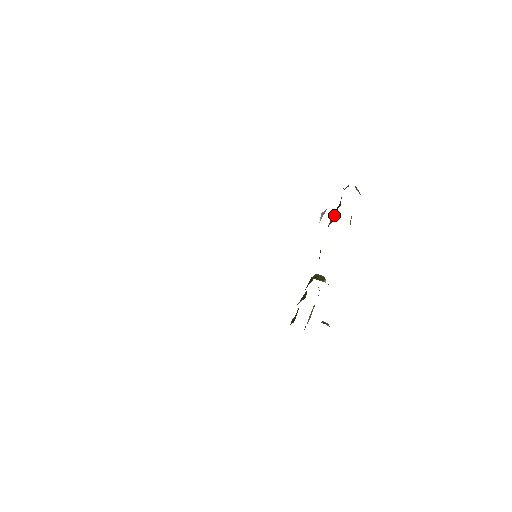
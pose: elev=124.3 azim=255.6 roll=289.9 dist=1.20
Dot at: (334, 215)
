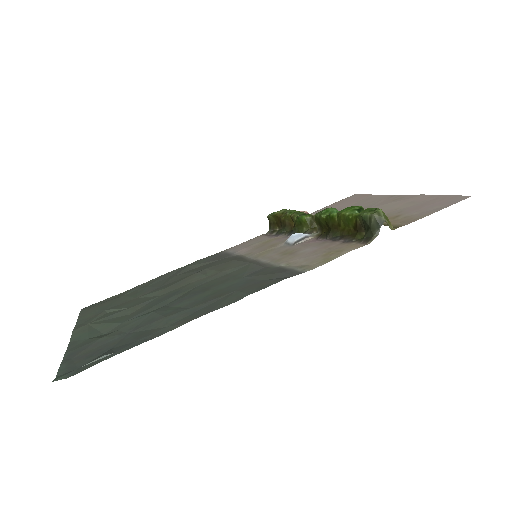
Dot at: (350, 224)
